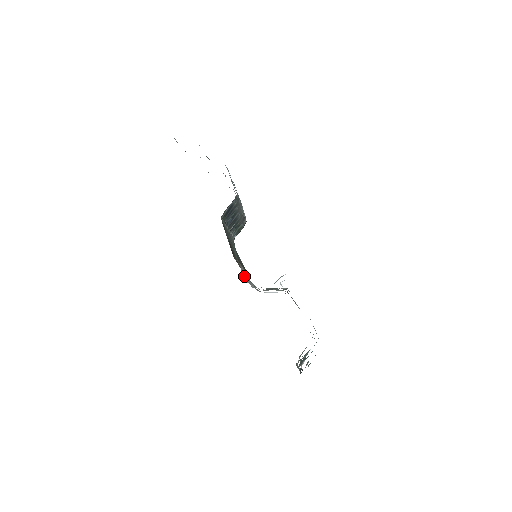
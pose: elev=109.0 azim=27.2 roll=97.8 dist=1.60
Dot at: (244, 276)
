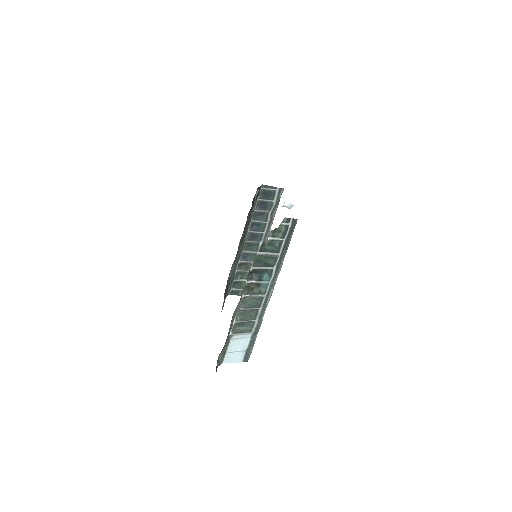
Dot at: occluded
